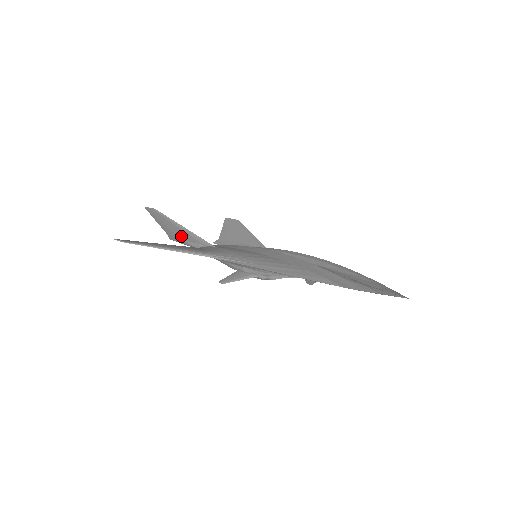
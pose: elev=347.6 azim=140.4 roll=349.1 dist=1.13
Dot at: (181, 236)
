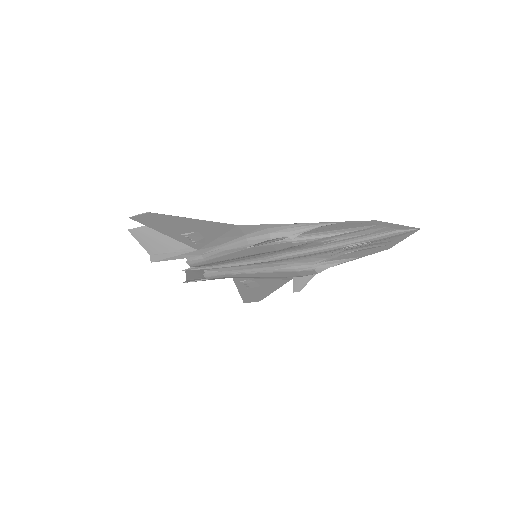
Dot at: (176, 246)
